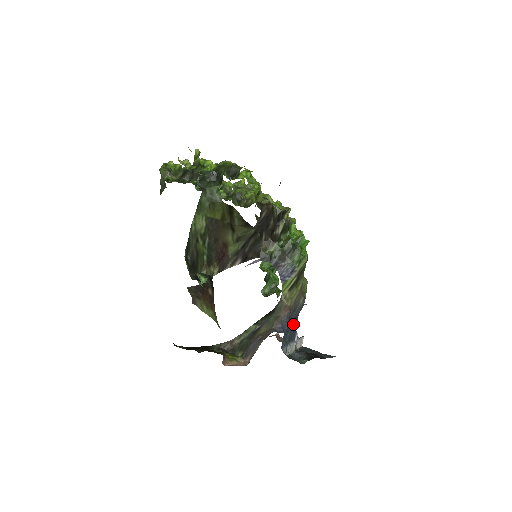
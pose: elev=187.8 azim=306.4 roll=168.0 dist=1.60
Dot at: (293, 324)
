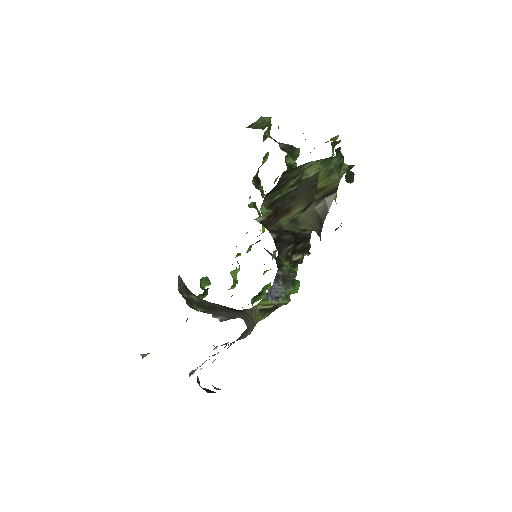
Dot at: occluded
